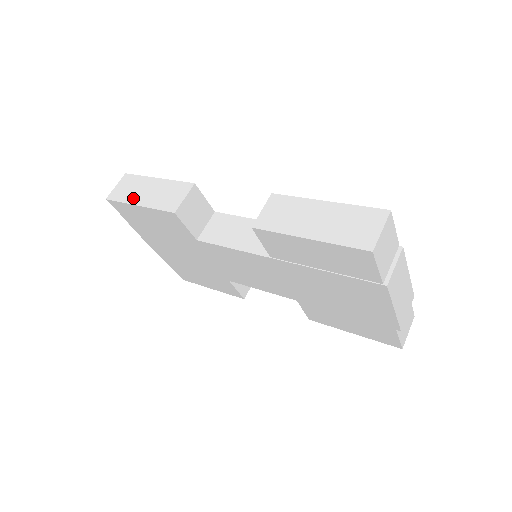
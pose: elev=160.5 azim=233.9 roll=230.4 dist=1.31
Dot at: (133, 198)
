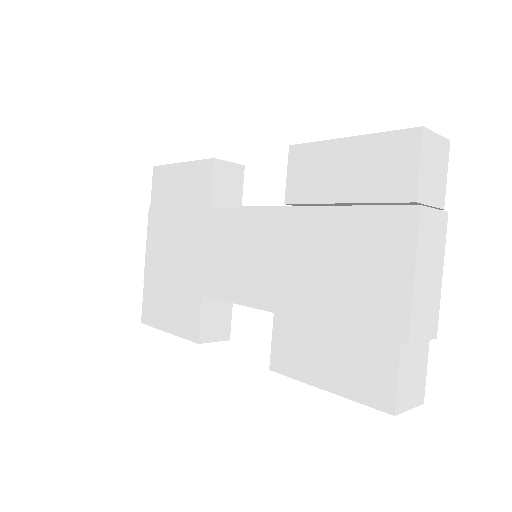
Dot at: occluded
